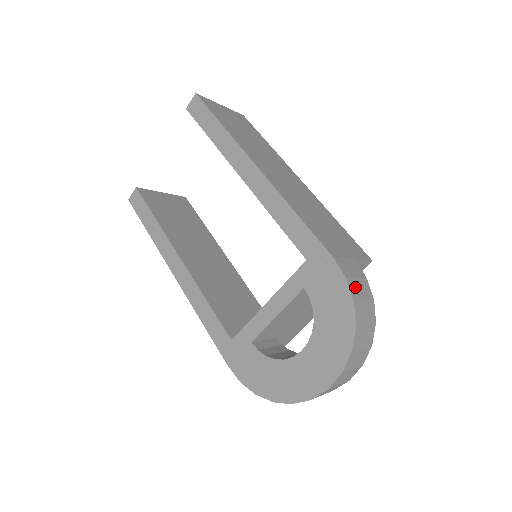
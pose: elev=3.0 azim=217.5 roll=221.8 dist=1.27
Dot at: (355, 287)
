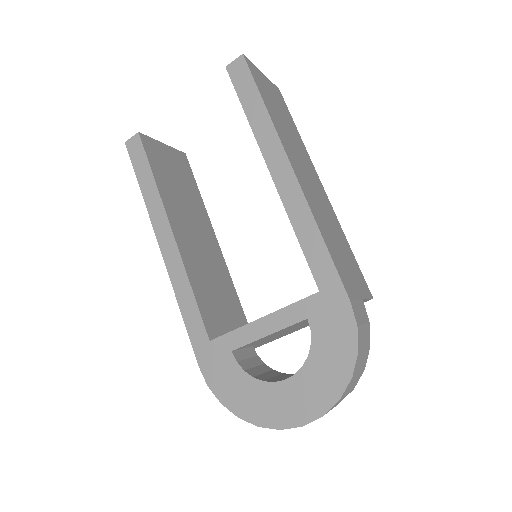
Dot at: (361, 335)
